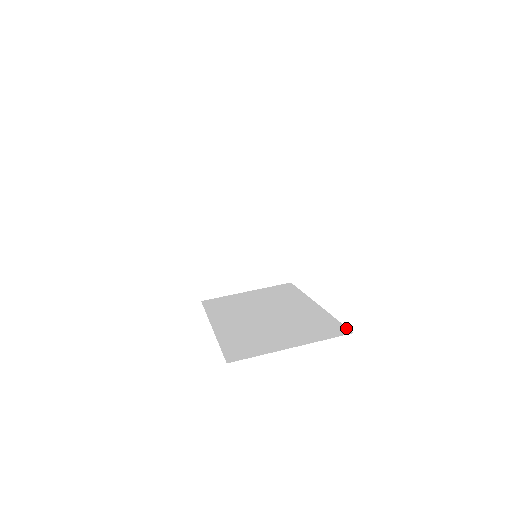
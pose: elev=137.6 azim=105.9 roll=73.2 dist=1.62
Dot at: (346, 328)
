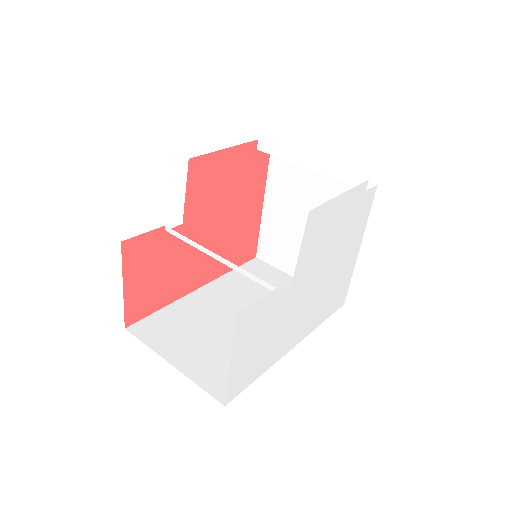
Dot at: (235, 395)
